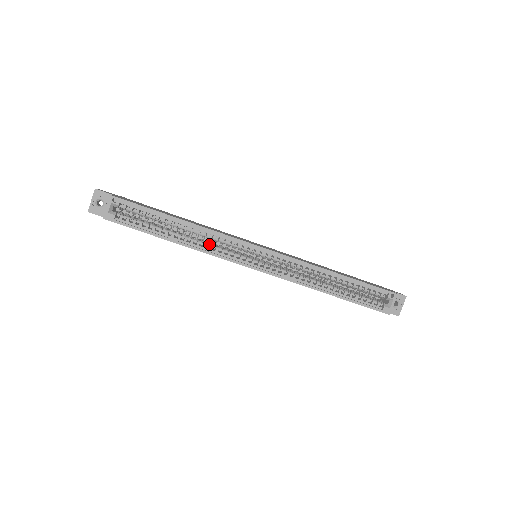
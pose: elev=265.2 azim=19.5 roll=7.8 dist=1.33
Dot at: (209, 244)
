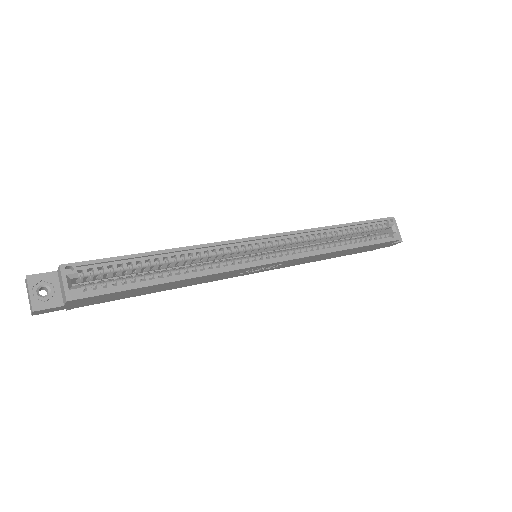
Dot at: (209, 264)
